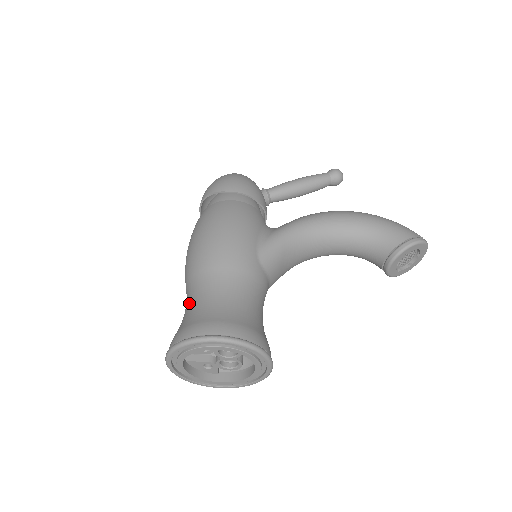
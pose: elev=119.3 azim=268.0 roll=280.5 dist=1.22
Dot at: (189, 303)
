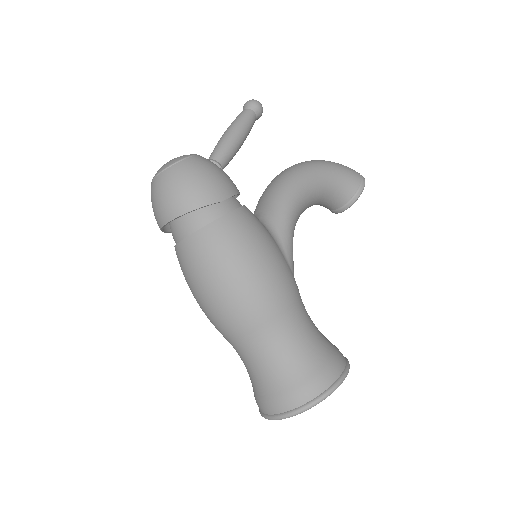
Dot at: (268, 358)
